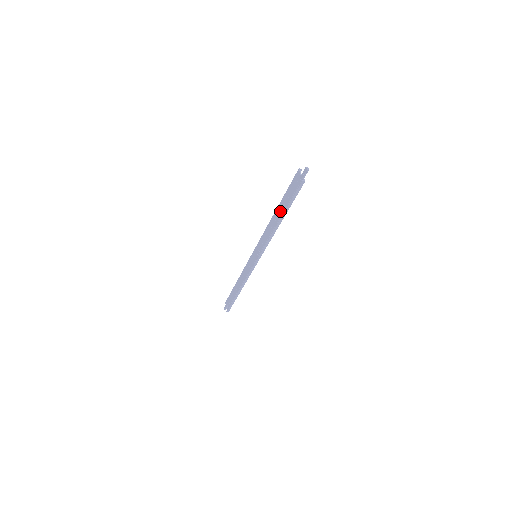
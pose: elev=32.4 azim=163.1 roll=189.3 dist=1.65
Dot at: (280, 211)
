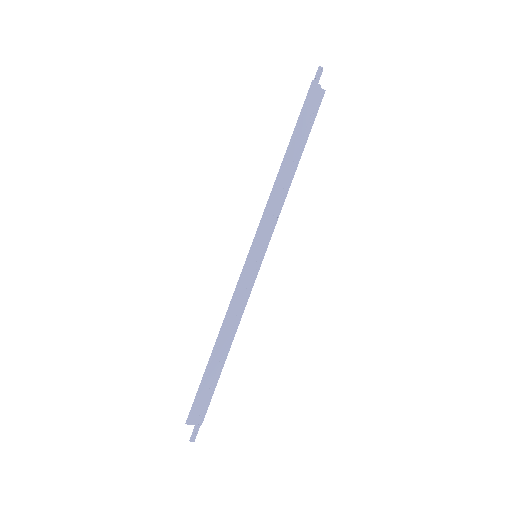
Dot at: (293, 150)
